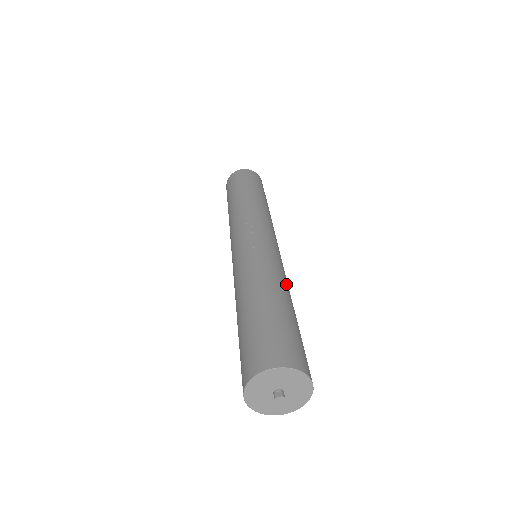
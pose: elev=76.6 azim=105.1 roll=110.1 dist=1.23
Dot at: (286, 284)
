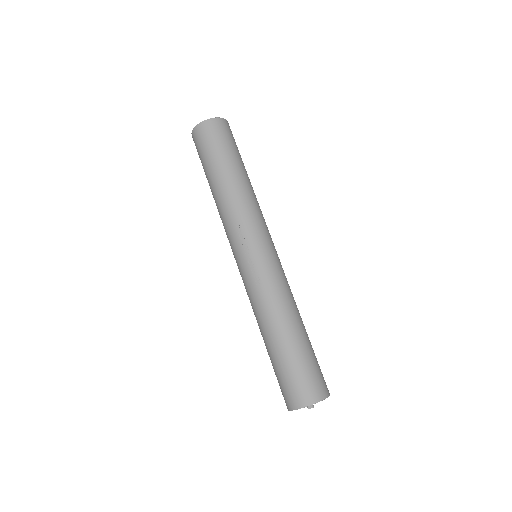
Dot at: (291, 304)
